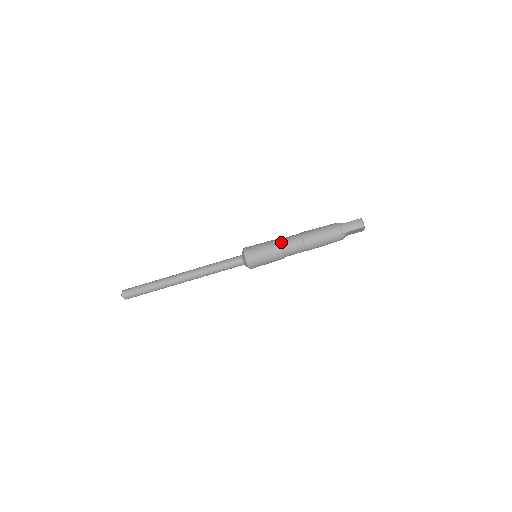
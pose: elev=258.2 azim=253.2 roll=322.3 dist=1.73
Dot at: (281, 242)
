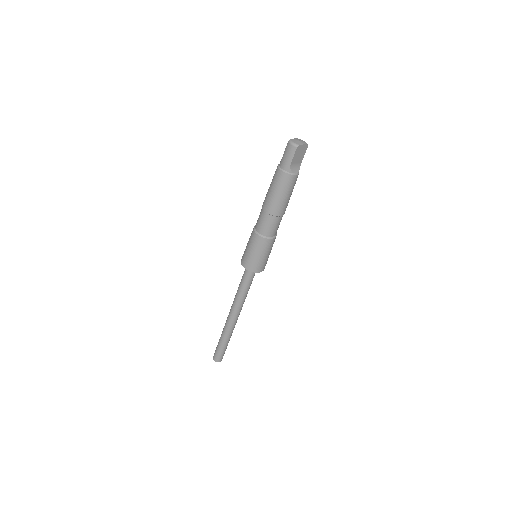
Dot at: (255, 230)
